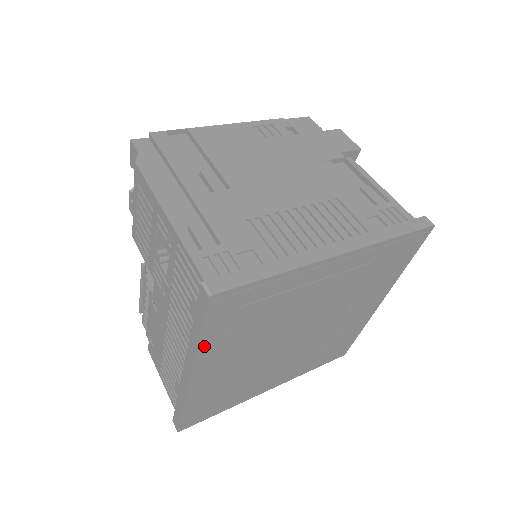
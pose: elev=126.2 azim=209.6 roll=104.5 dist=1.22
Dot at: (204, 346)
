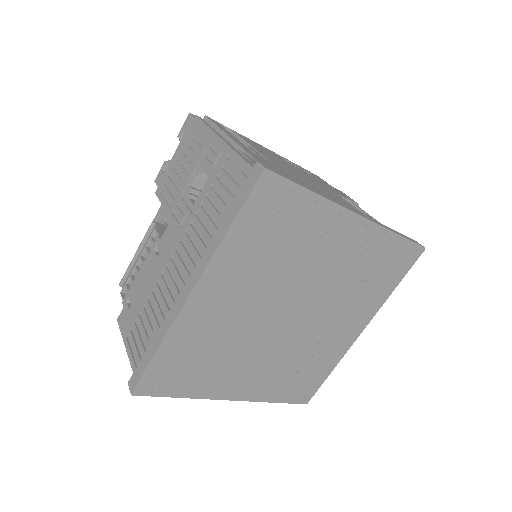
Dot at: (227, 245)
